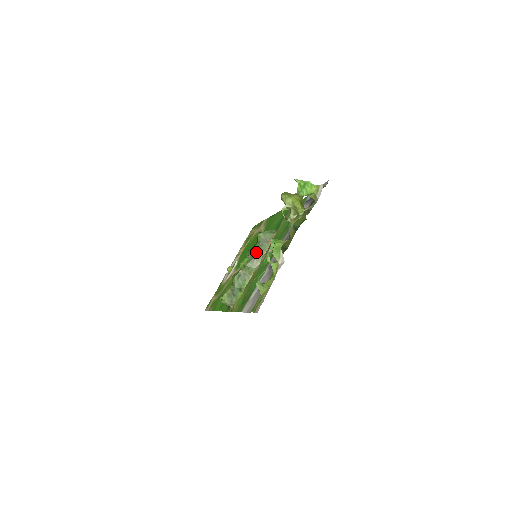
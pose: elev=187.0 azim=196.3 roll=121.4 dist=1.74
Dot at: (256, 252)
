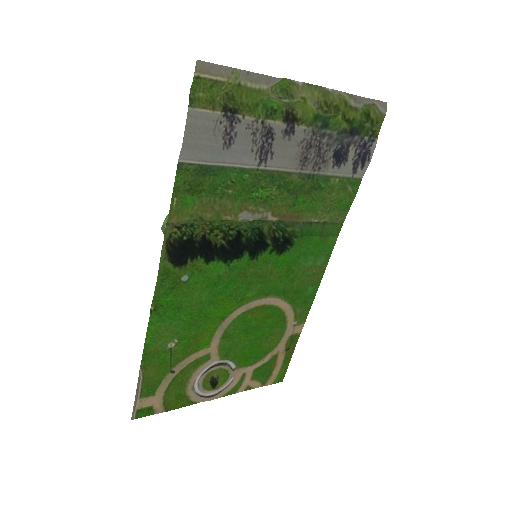
Dot at: occluded
